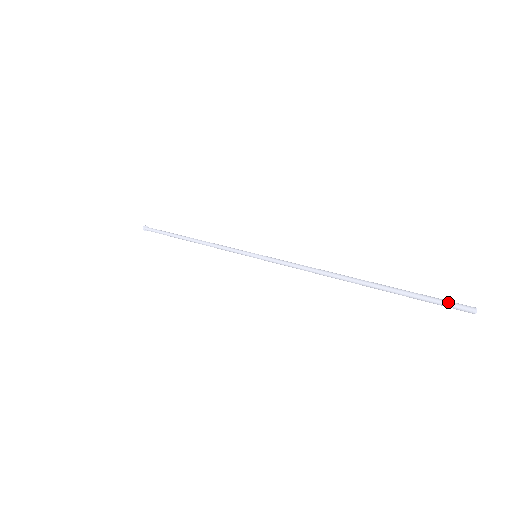
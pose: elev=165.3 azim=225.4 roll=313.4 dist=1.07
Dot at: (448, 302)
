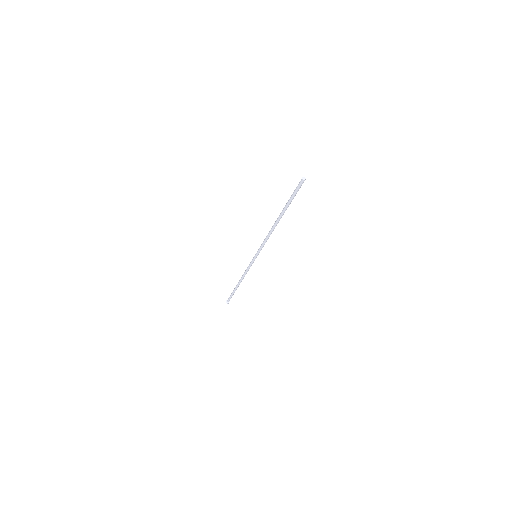
Dot at: (297, 187)
